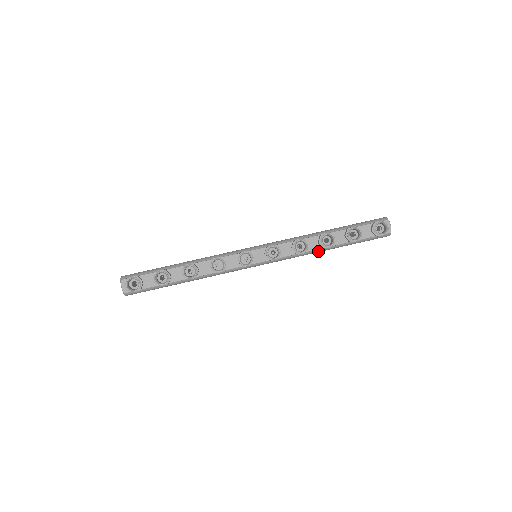
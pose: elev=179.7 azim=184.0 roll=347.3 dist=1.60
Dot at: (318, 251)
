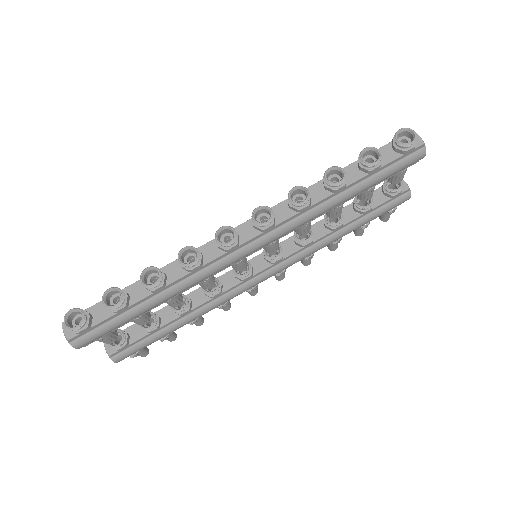
Dot at: (330, 203)
